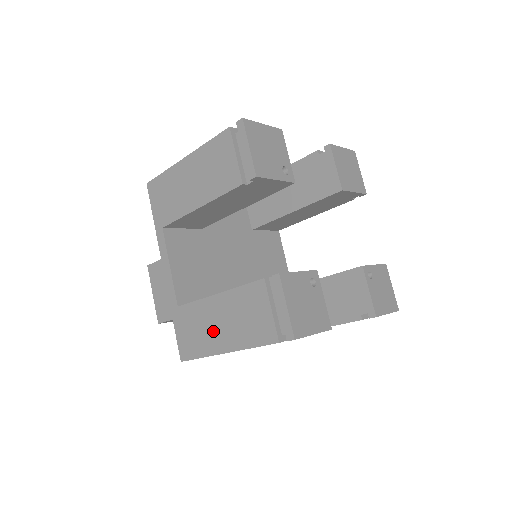
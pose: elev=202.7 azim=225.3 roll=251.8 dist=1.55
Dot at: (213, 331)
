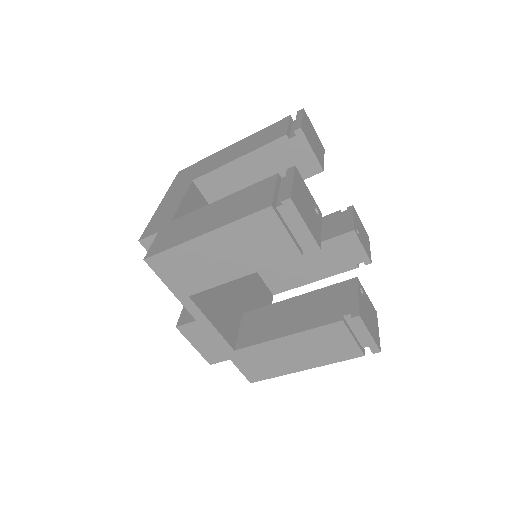
Dot at: (287, 360)
